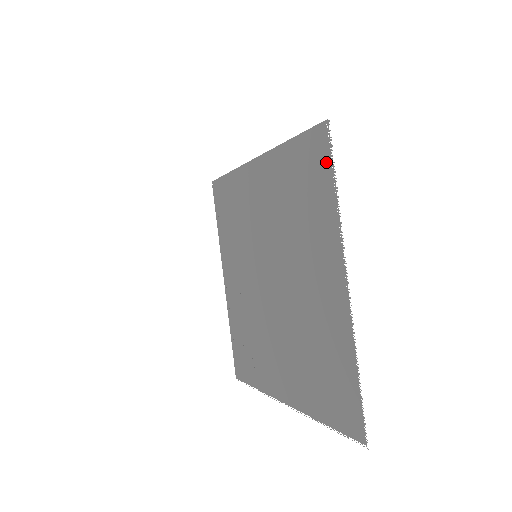
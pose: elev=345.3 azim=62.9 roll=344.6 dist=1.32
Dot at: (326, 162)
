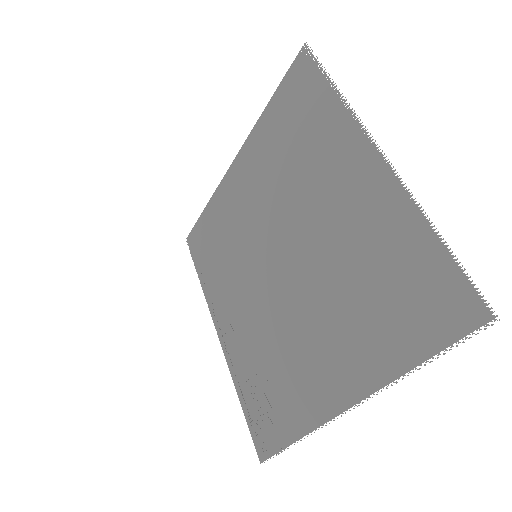
Dot at: (314, 75)
